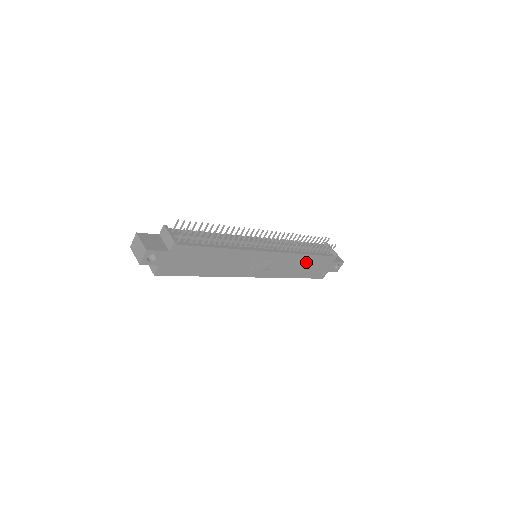
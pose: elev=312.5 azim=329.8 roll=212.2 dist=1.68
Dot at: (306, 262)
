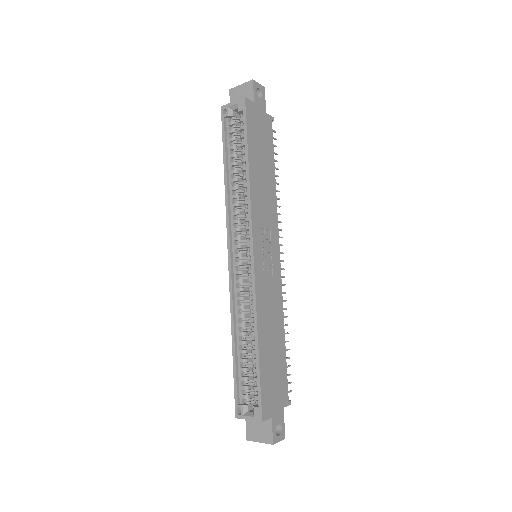
Dot at: (277, 344)
